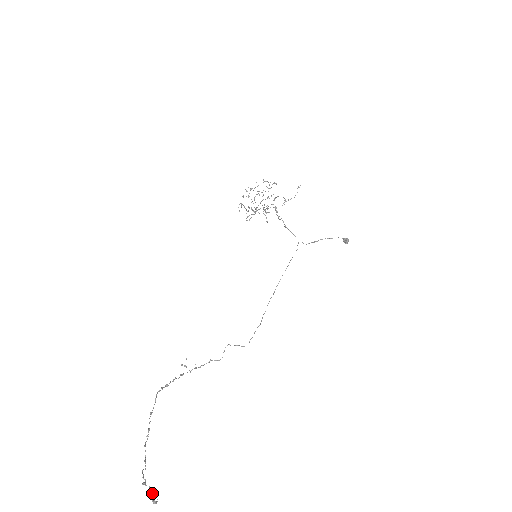
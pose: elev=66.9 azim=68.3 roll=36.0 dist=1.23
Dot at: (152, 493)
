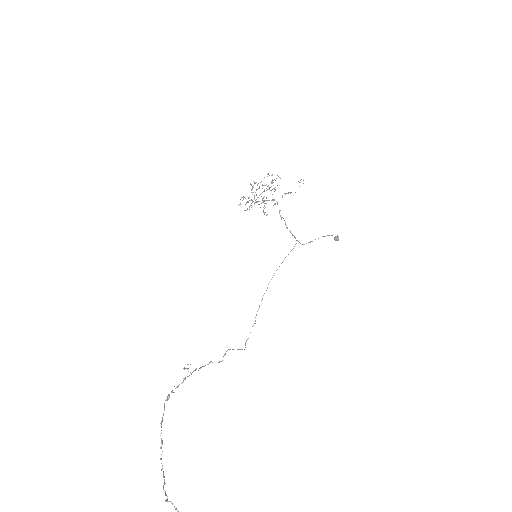
Dot at: occluded
